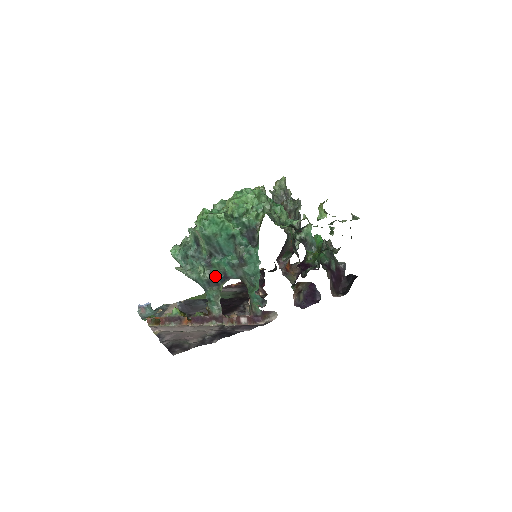
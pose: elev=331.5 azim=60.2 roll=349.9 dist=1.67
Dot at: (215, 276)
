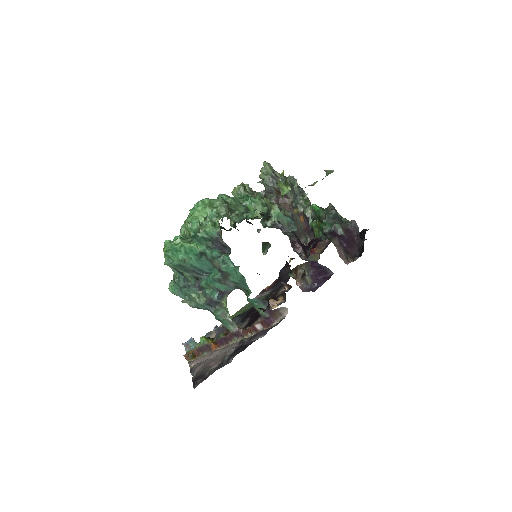
Dot at: (210, 296)
